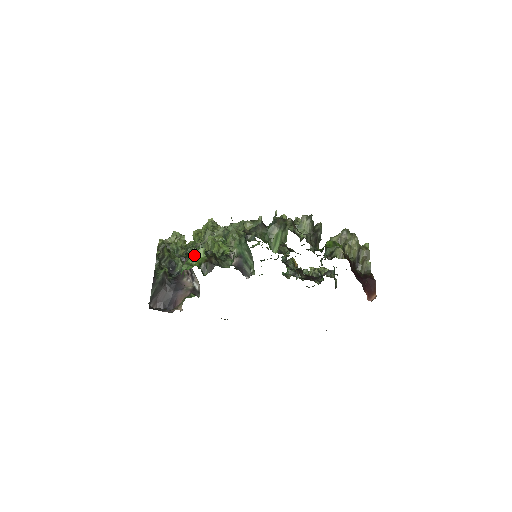
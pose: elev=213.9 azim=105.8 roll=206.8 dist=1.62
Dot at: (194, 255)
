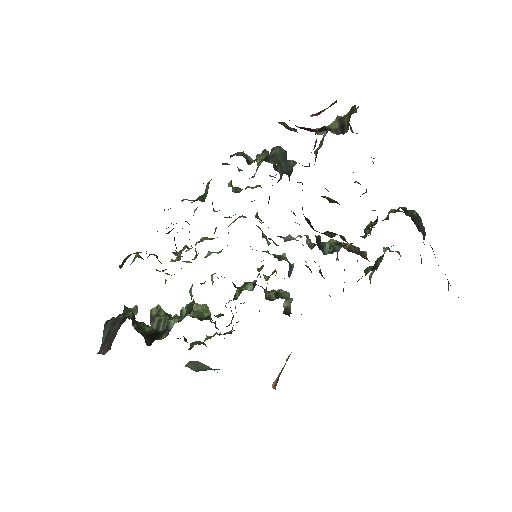
Dot at: occluded
